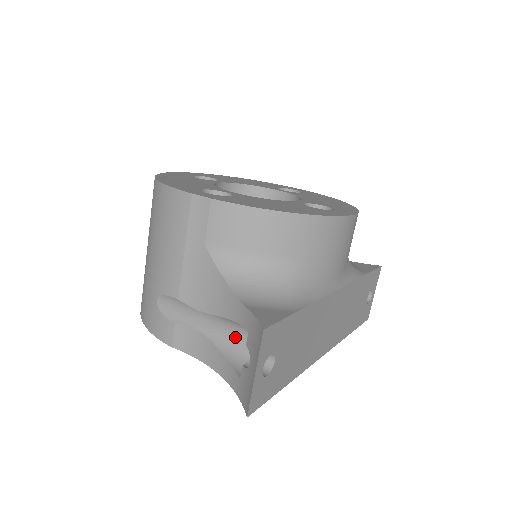
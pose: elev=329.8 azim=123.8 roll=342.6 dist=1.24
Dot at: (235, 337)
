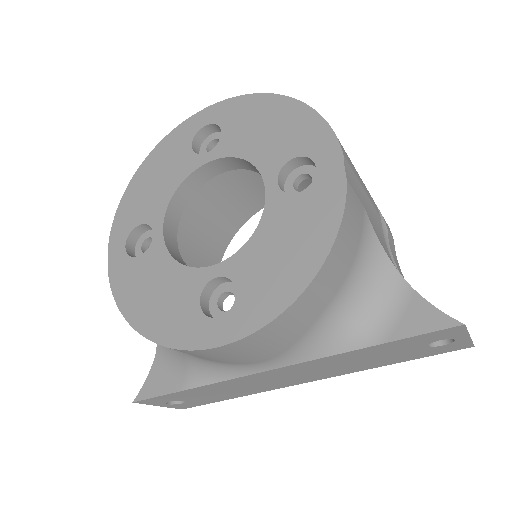
Dot at: occluded
